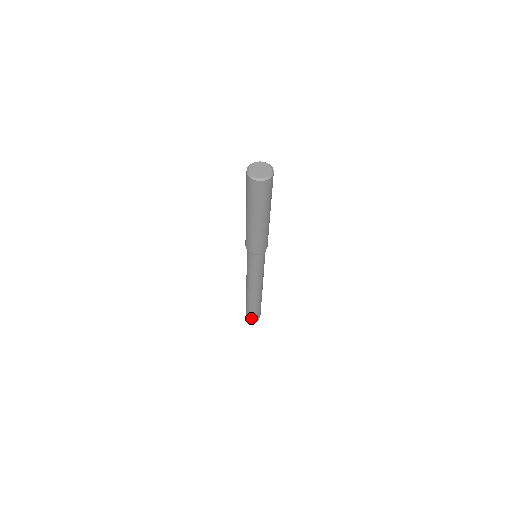
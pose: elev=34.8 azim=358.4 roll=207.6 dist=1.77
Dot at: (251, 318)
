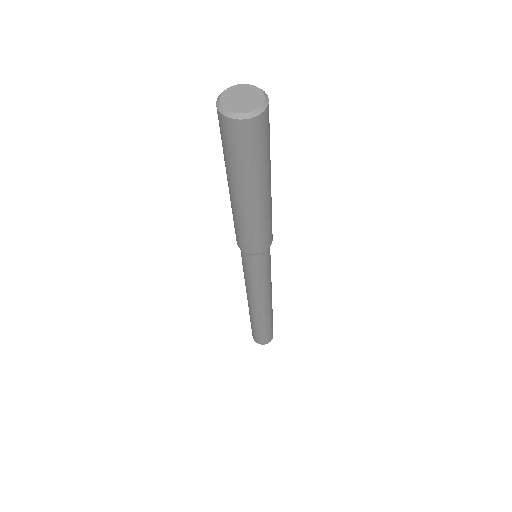
Dot at: (257, 339)
